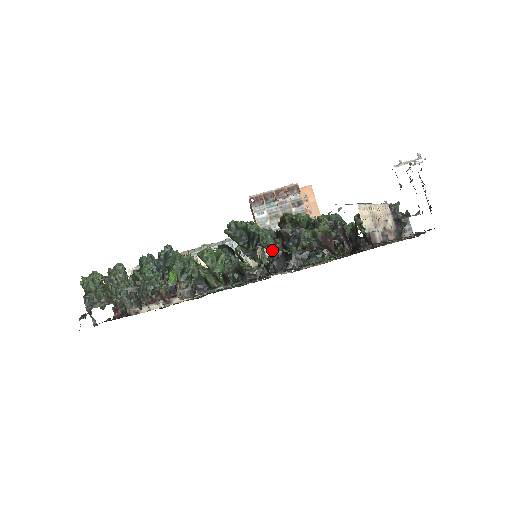
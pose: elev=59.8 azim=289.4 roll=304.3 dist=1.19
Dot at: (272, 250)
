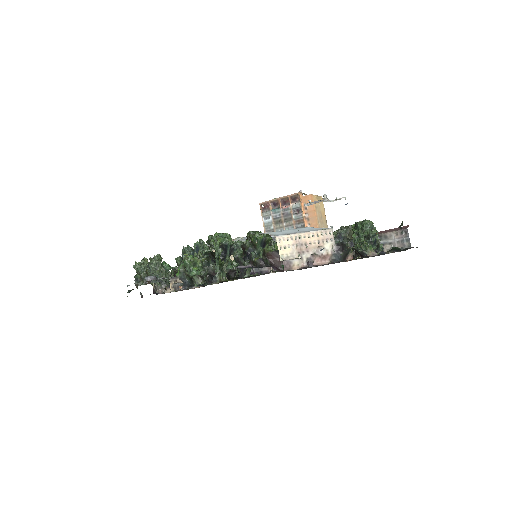
Dot at: (223, 264)
